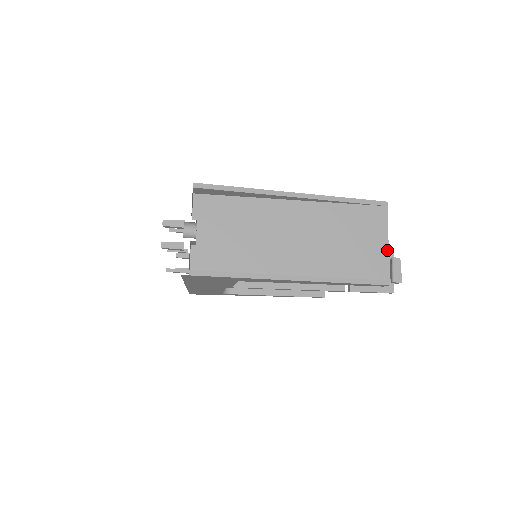
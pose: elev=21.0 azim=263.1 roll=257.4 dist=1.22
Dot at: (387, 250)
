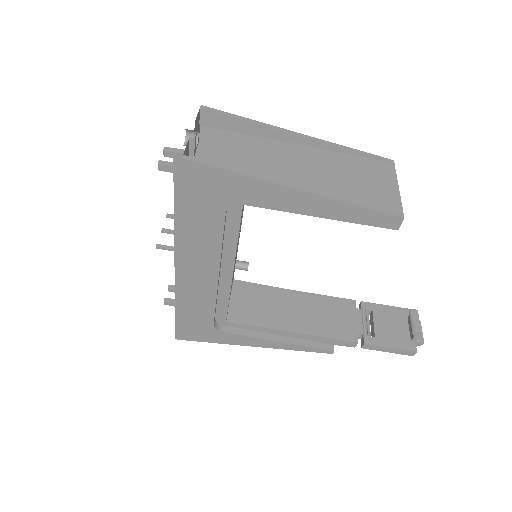
Dot at: (398, 192)
